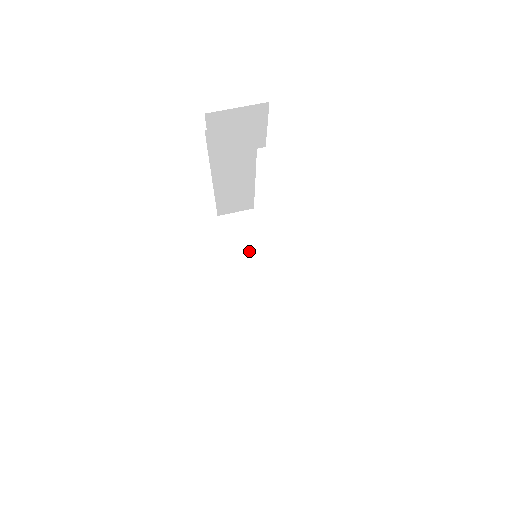
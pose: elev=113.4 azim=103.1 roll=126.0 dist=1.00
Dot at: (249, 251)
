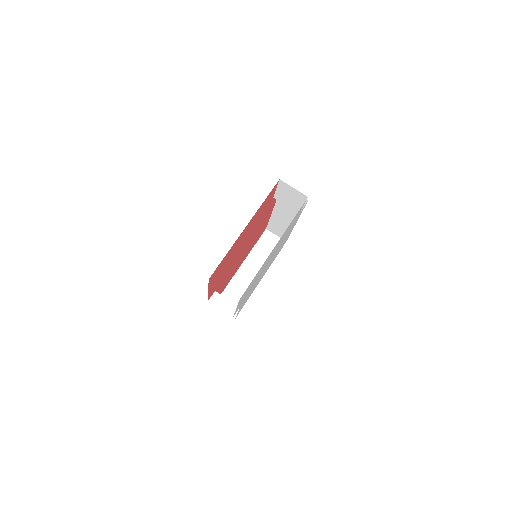
Dot at: (264, 258)
